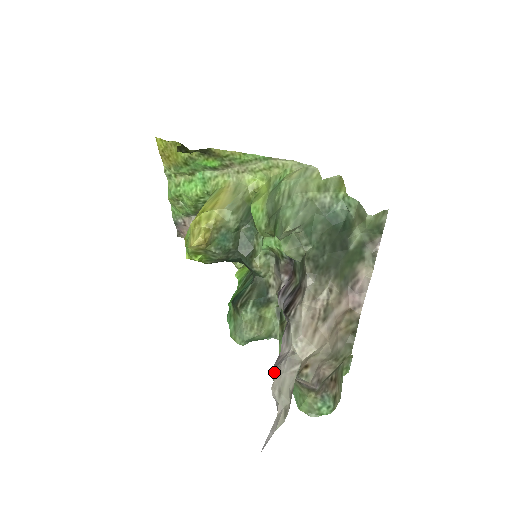
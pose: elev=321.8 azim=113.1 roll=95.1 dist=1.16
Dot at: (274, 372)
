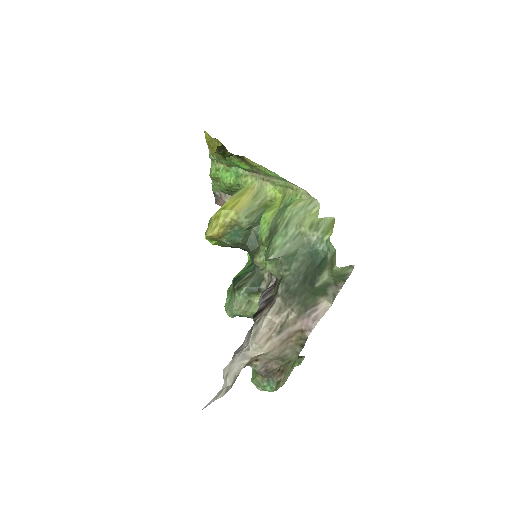
Dot at: (233, 356)
